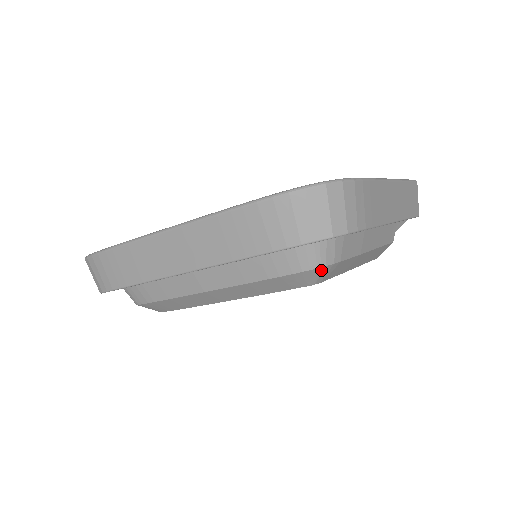
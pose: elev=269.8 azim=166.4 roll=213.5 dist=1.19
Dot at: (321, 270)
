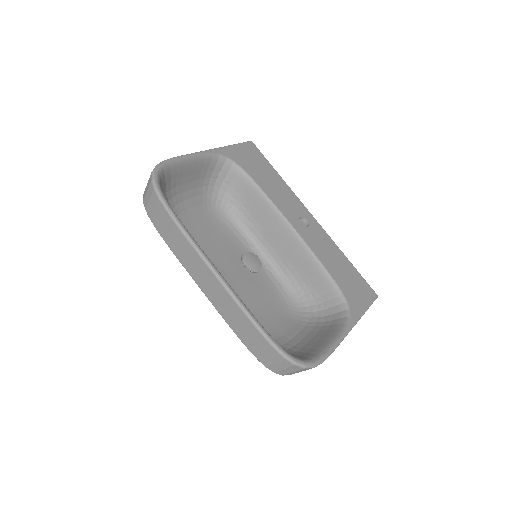
Dot at: occluded
